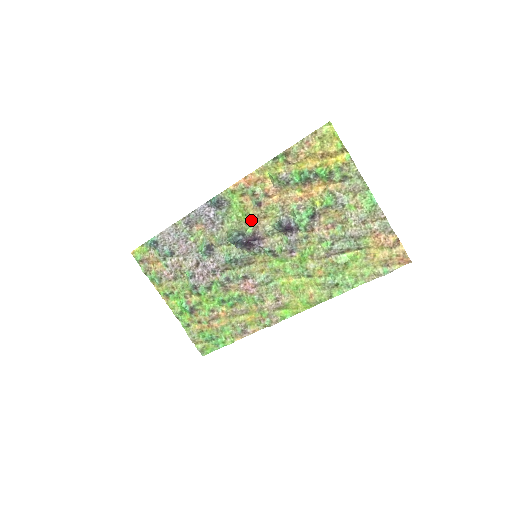
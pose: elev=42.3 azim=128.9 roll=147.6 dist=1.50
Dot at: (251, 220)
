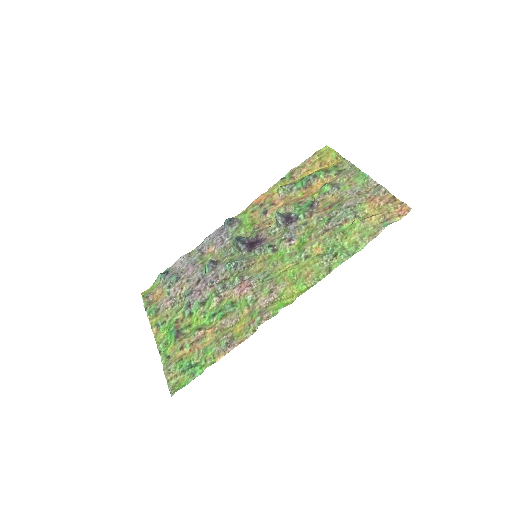
Dot at: (256, 227)
